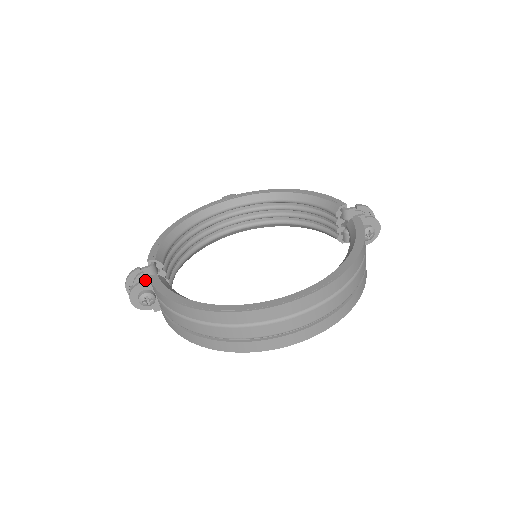
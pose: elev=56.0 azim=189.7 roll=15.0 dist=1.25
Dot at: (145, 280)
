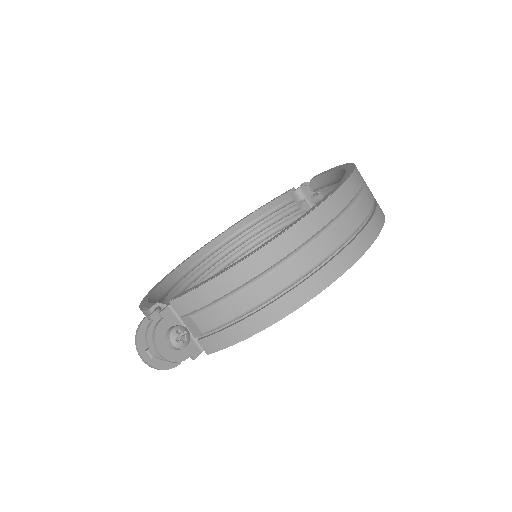
Dot at: (164, 313)
